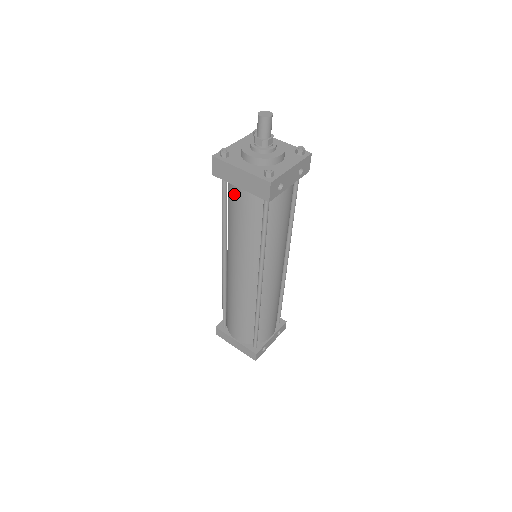
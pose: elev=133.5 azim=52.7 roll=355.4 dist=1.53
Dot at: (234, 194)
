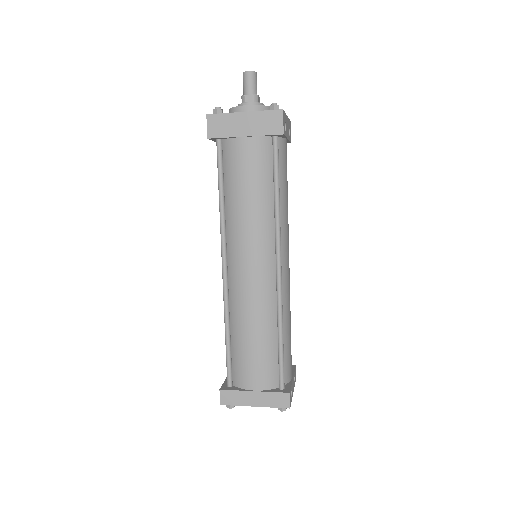
Dot at: (237, 151)
